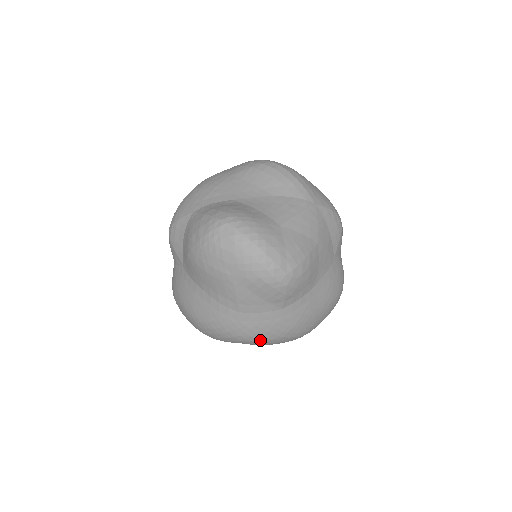
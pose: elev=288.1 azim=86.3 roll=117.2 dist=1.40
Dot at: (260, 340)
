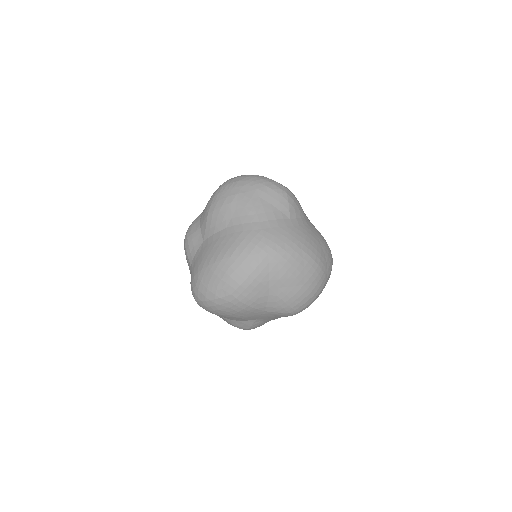
Dot at: (284, 250)
